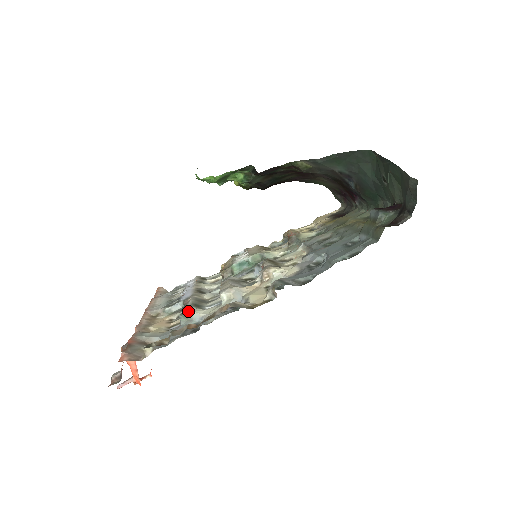
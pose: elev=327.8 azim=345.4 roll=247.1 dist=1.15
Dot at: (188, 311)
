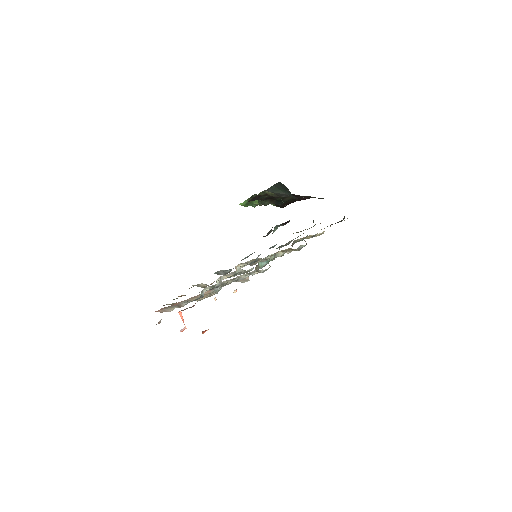
Dot at: (203, 289)
